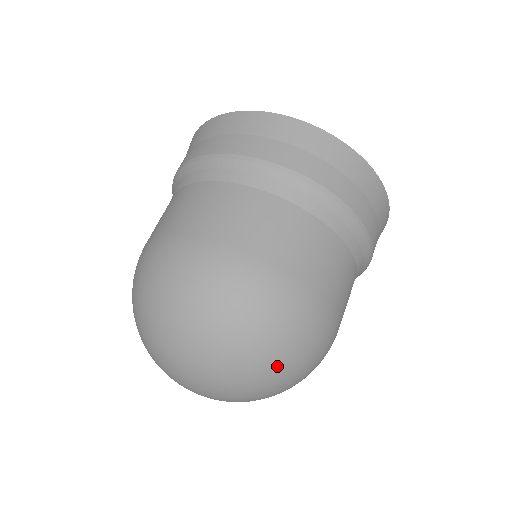
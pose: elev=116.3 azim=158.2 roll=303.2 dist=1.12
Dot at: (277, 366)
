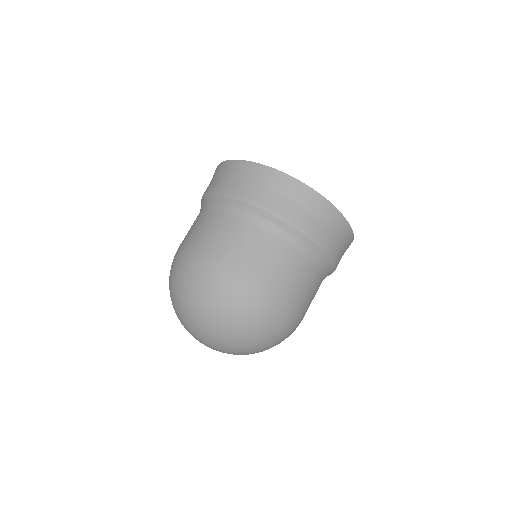
Dot at: (264, 345)
